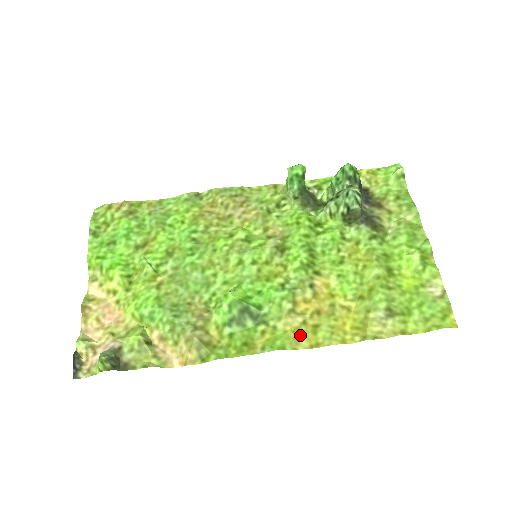
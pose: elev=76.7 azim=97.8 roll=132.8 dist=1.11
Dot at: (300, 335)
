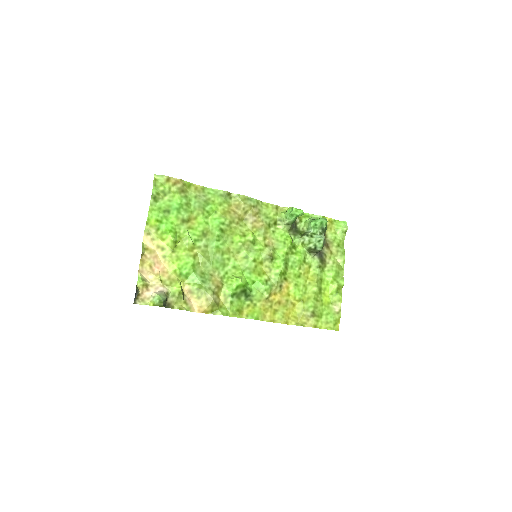
Dot at: (267, 313)
